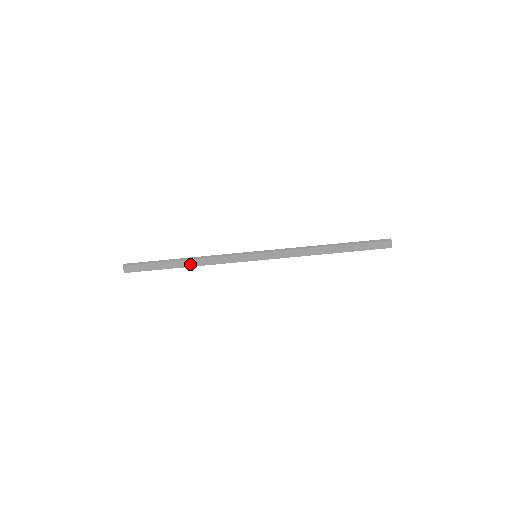
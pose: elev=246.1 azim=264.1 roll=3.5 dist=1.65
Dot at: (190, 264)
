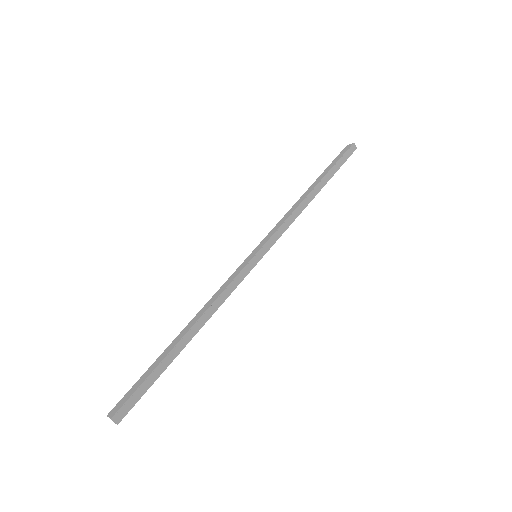
Dot at: (191, 326)
